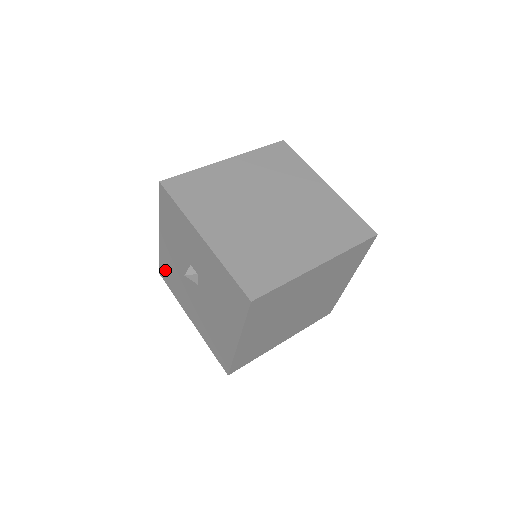
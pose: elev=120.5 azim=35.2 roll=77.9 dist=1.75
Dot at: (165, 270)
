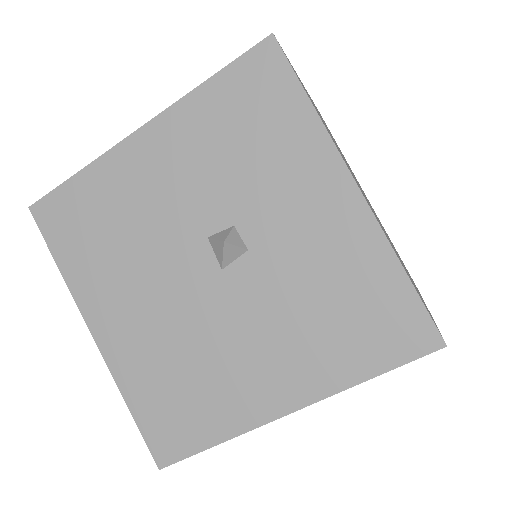
Dot at: (75, 208)
